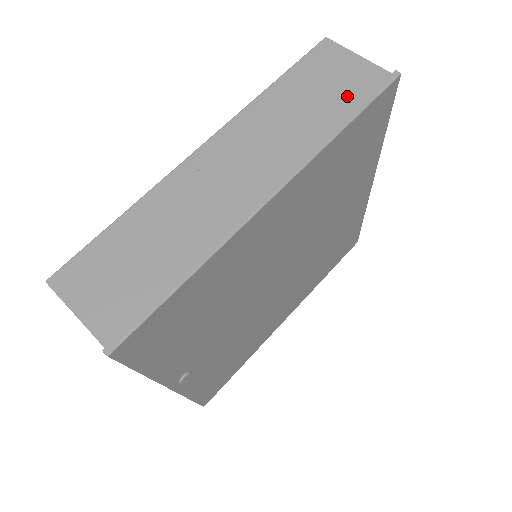
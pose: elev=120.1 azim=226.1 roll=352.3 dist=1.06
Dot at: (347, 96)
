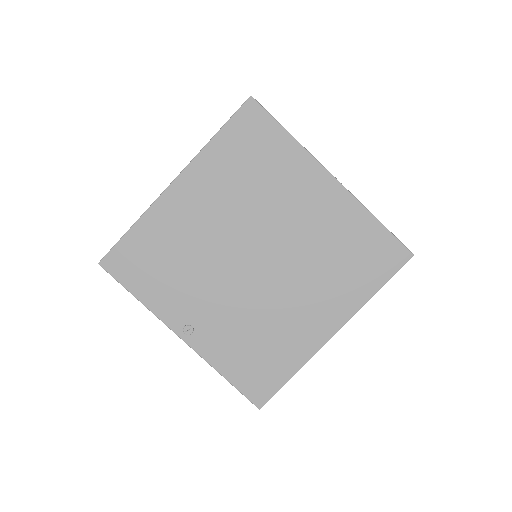
Dot at: occluded
